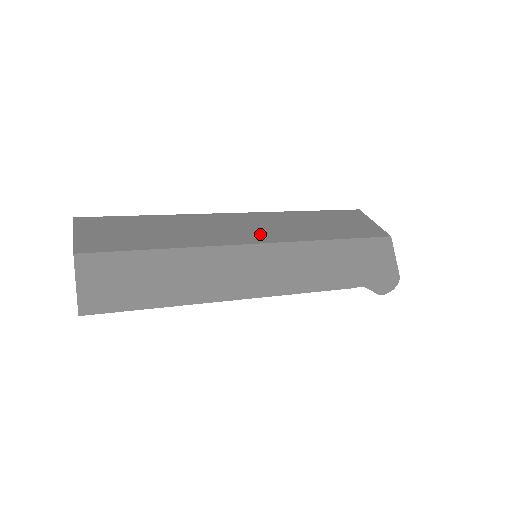
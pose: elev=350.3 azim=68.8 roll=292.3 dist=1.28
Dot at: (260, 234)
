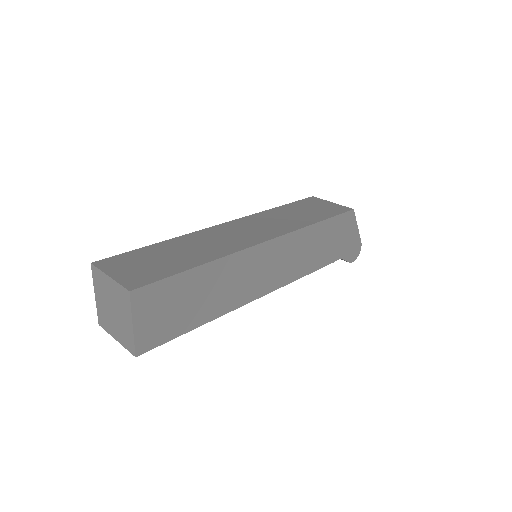
Dot at: (264, 232)
